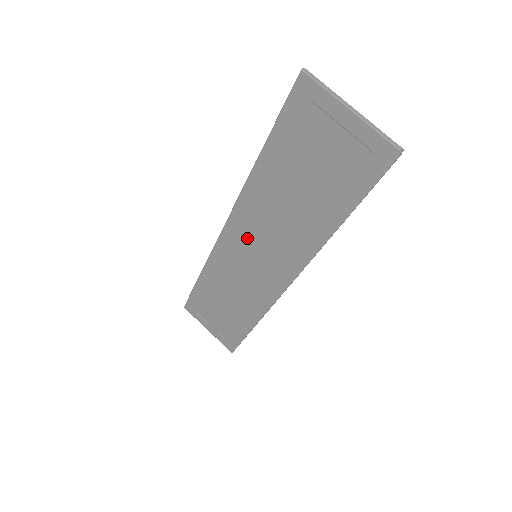
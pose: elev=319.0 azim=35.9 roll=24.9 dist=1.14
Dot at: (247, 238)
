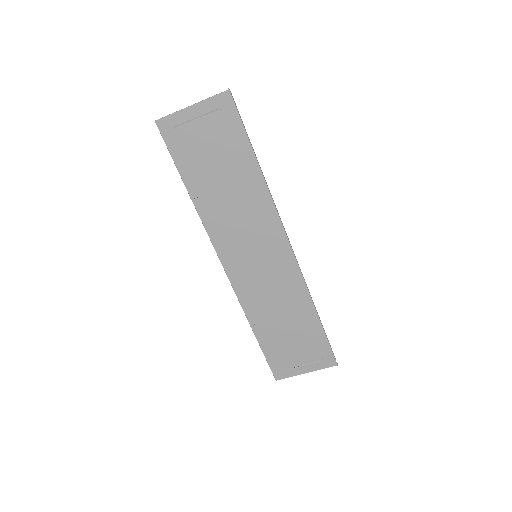
Dot at: (239, 252)
